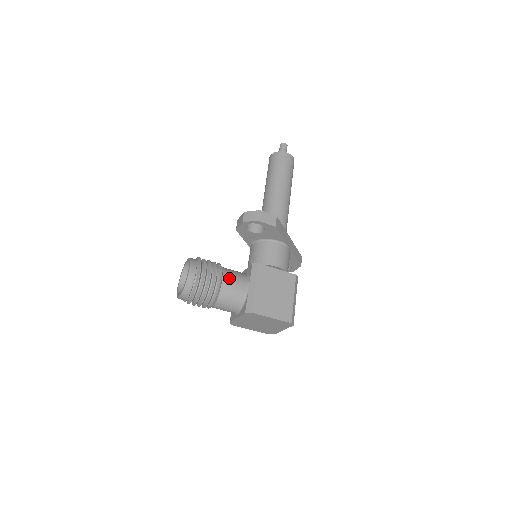
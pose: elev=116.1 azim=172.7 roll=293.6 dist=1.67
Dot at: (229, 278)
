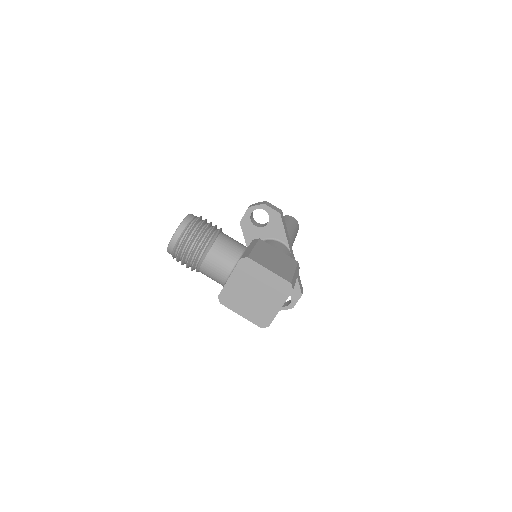
Dot at: (227, 236)
